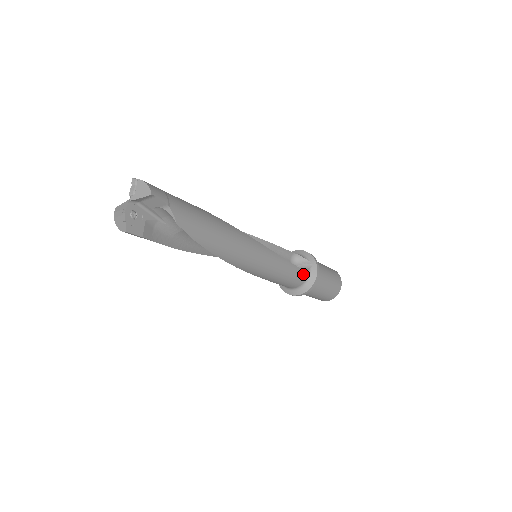
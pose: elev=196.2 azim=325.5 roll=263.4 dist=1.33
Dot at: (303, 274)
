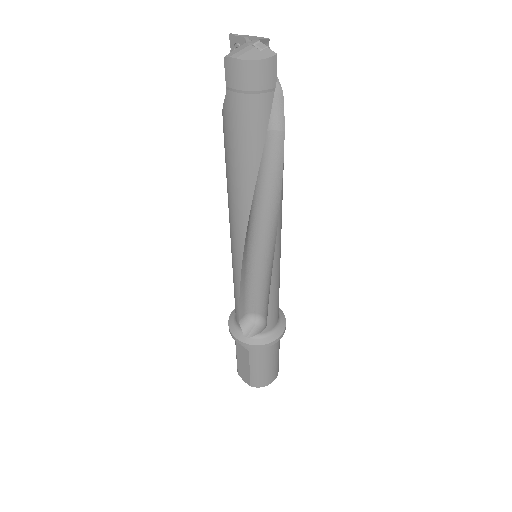
Dot at: occluded
